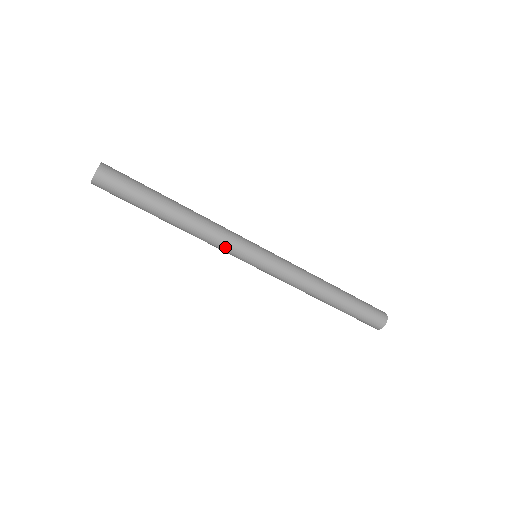
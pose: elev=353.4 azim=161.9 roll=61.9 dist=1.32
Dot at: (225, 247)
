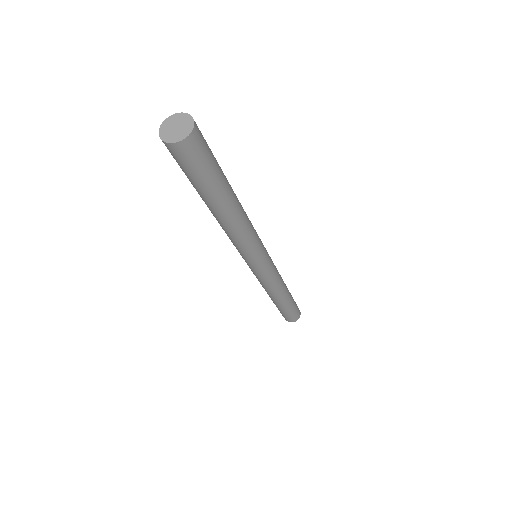
Dot at: (236, 247)
